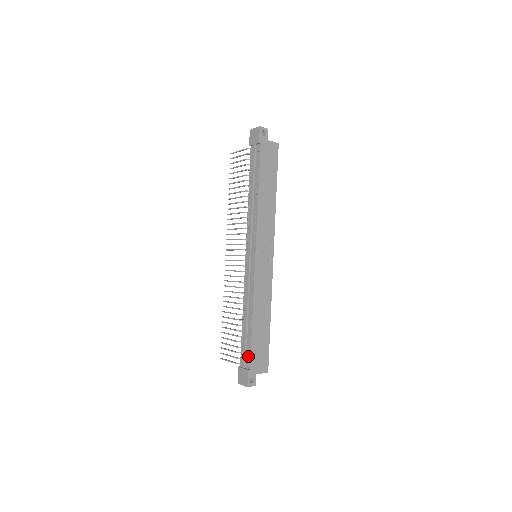
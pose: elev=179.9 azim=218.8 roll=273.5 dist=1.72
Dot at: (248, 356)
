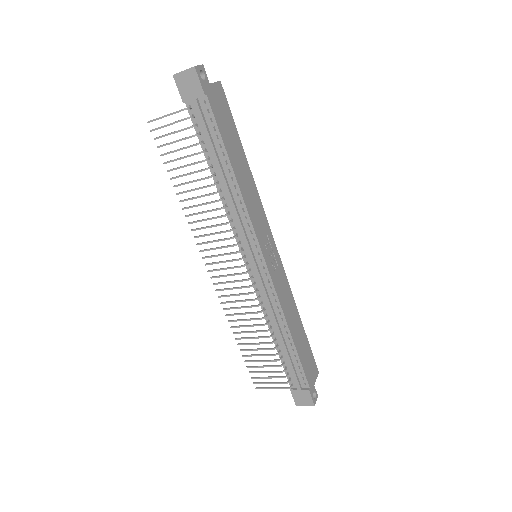
Dot at: (301, 375)
